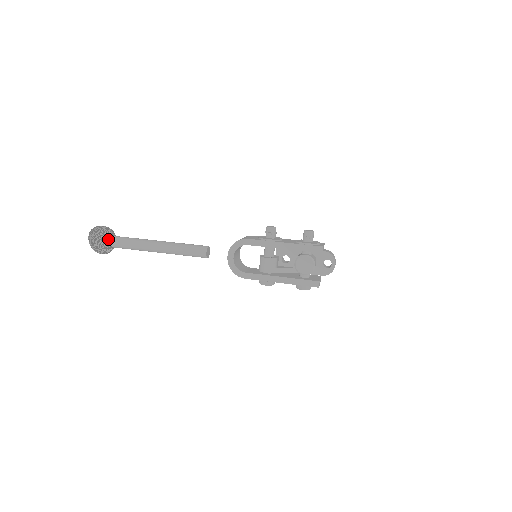
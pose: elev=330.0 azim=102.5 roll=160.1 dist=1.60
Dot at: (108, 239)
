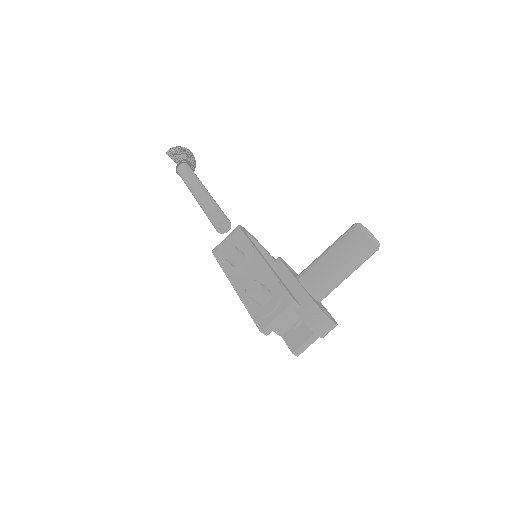
Dot at: (191, 152)
